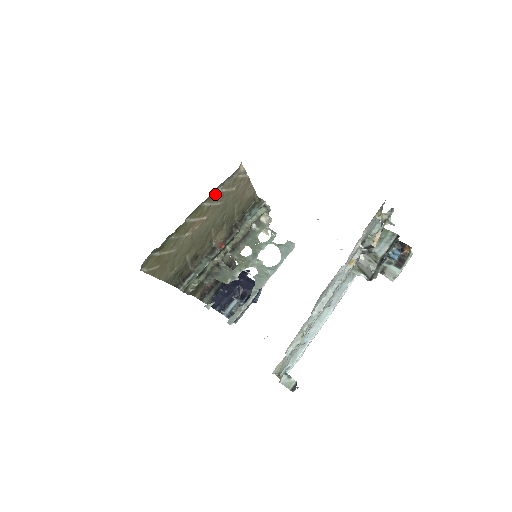
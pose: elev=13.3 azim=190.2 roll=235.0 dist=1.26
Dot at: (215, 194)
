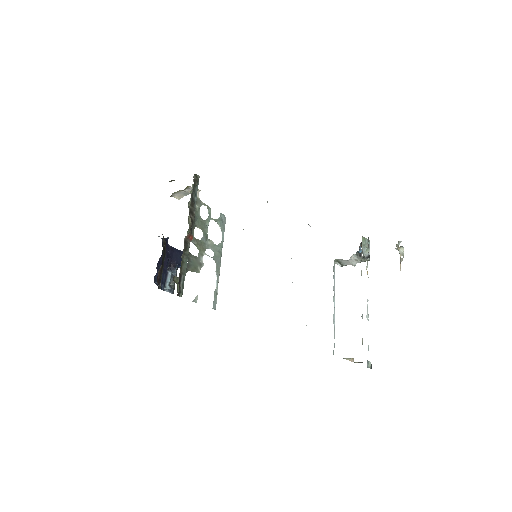
Dot at: occluded
